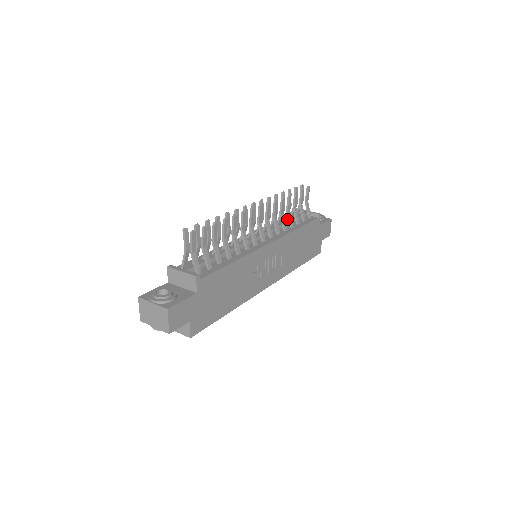
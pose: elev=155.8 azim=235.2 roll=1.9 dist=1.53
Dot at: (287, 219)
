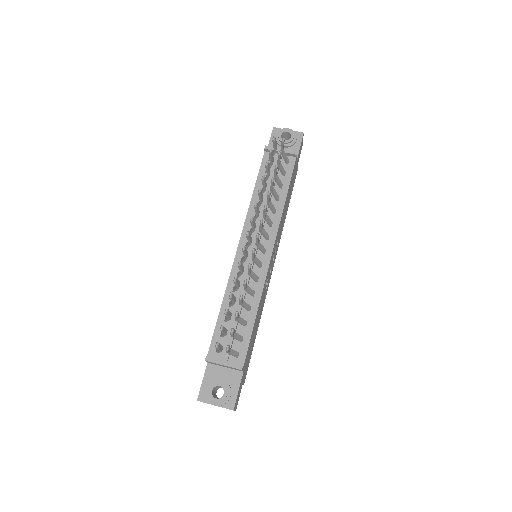
Dot at: (268, 186)
